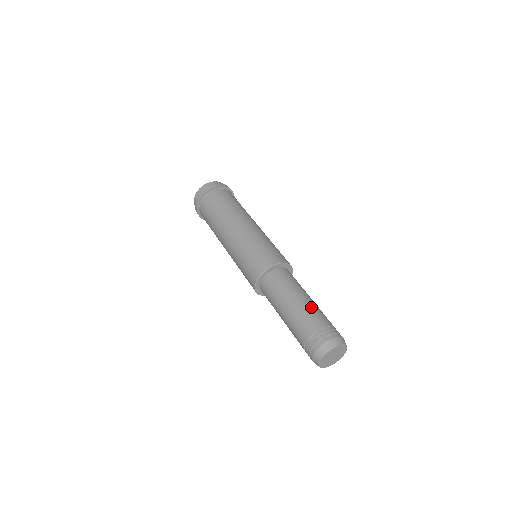
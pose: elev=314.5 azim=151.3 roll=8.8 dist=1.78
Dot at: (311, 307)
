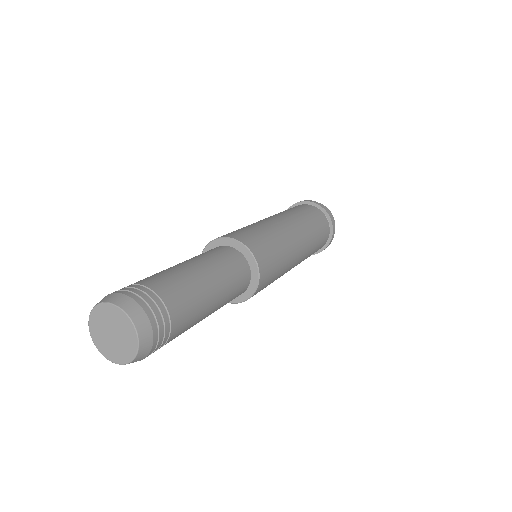
Dot at: occluded
